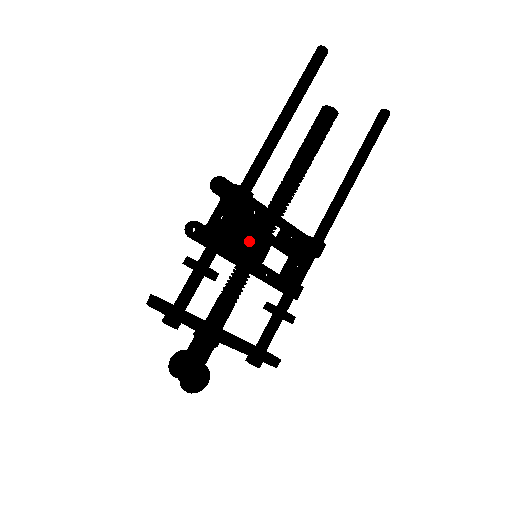
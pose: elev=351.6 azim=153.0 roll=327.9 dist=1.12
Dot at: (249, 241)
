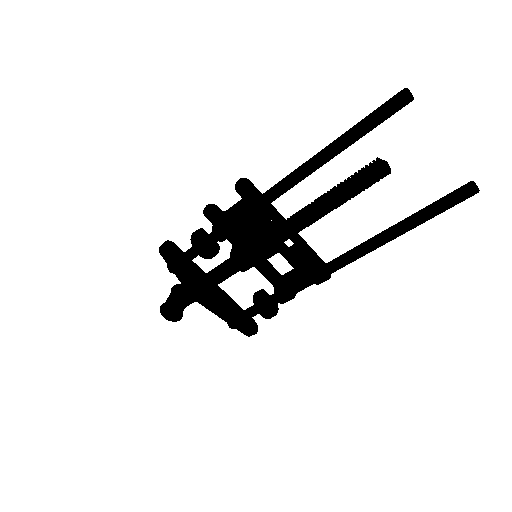
Dot at: (246, 245)
